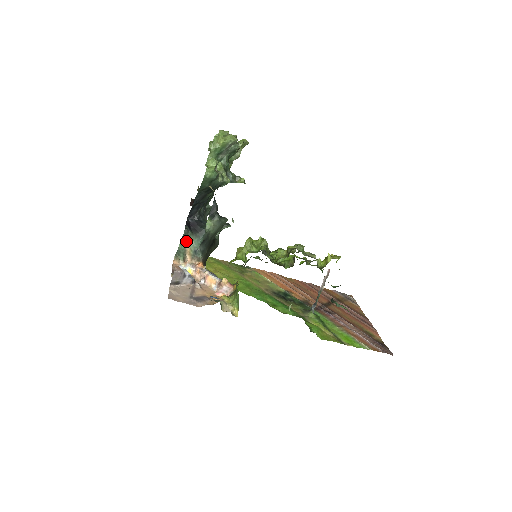
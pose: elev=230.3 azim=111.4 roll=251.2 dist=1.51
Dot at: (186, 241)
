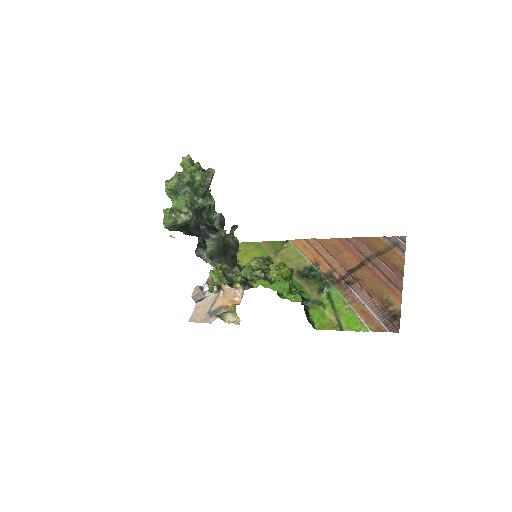
Dot at: (203, 258)
